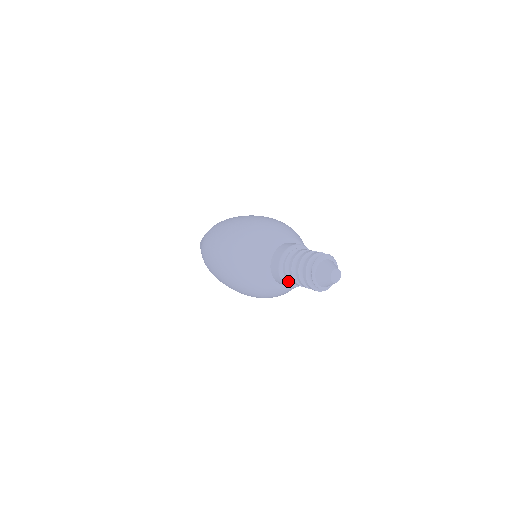
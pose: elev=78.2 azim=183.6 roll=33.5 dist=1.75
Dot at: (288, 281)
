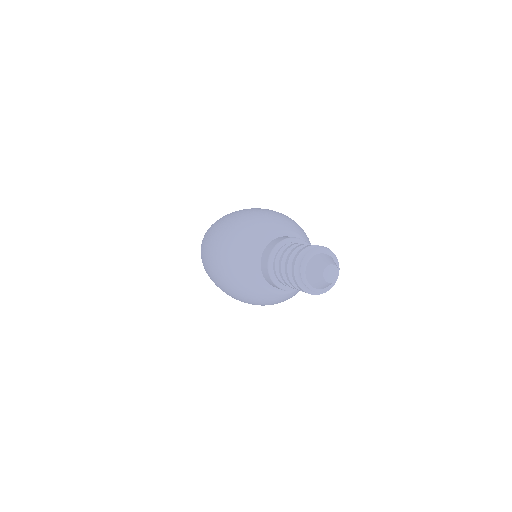
Dot at: (281, 283)
